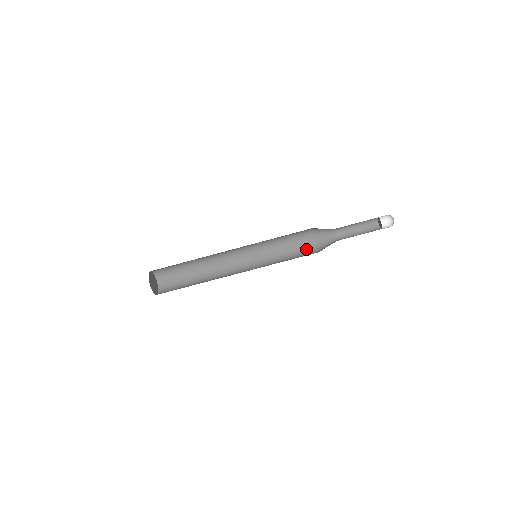
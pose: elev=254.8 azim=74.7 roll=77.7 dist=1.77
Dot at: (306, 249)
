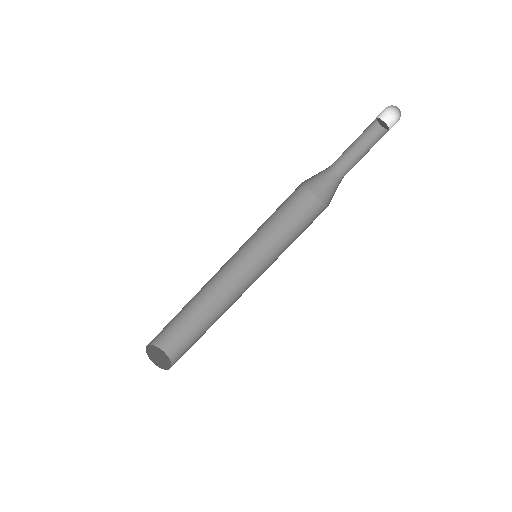
Dot at: occluded
